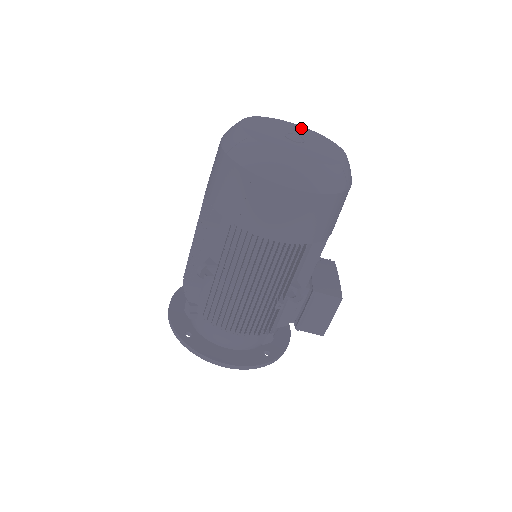
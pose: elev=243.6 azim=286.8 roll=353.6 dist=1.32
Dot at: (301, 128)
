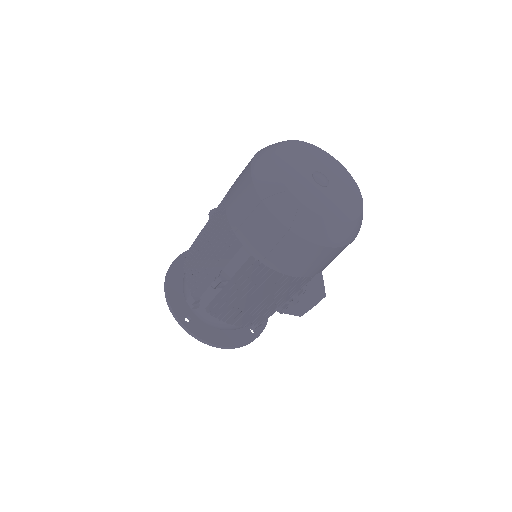
Dot at: (320, 153)
